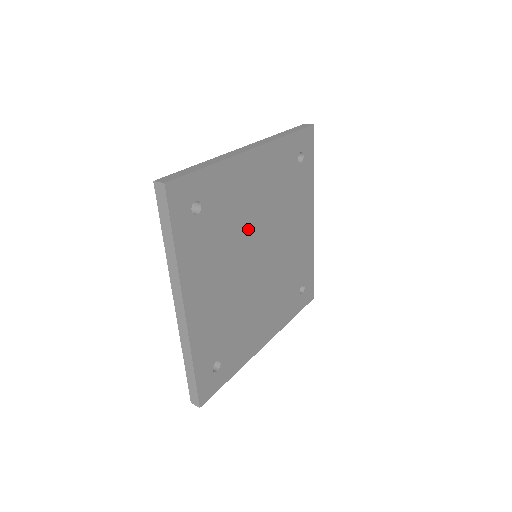
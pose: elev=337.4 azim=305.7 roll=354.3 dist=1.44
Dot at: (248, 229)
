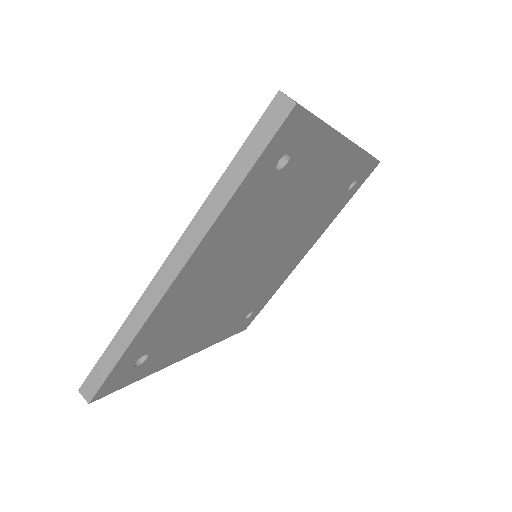
Dot at: (281, 223)
